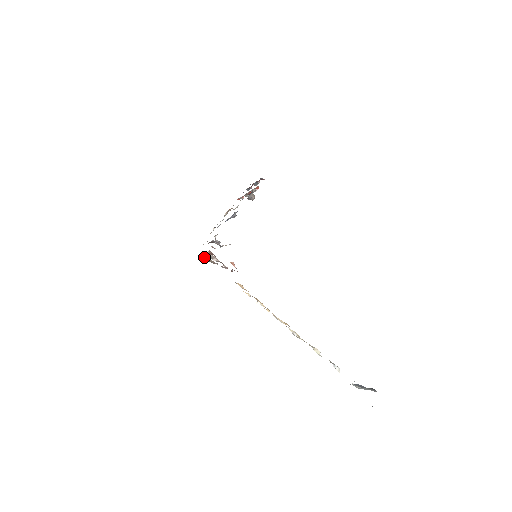
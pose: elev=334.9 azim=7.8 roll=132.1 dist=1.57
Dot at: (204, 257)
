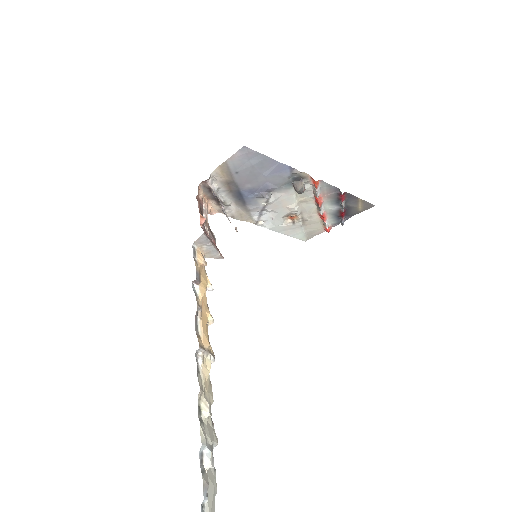
Dot at: occluded
